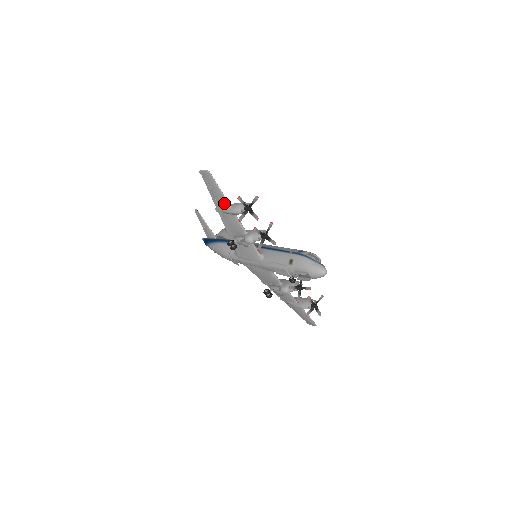
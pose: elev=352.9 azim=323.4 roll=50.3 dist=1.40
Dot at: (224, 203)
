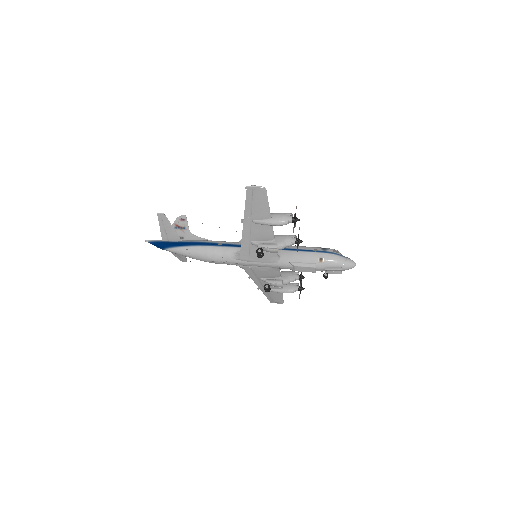
Dot at: (265, 215)
